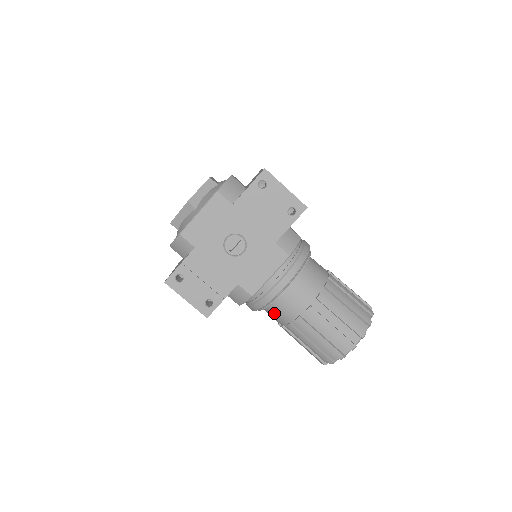
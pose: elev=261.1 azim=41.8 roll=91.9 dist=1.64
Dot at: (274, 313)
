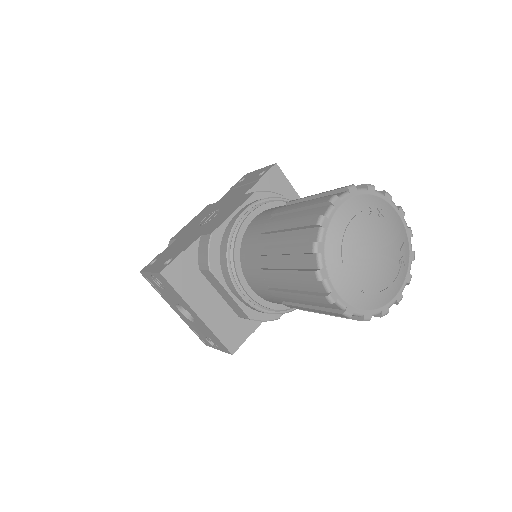
Dot at: (248, 258)
